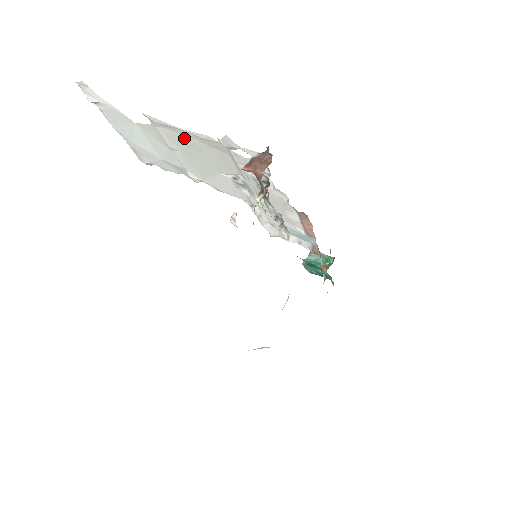
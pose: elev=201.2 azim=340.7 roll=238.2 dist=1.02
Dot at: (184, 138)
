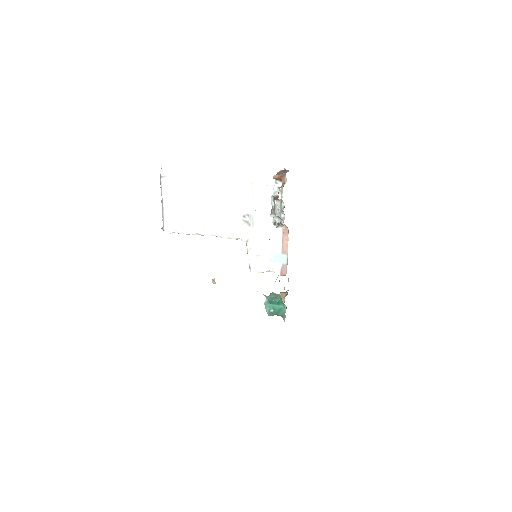
Dot at: (222, 189)
